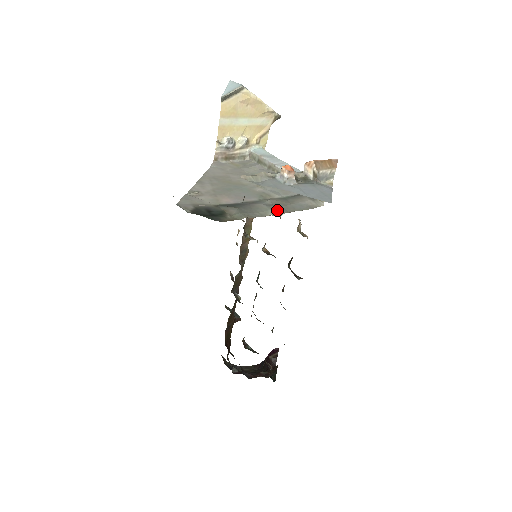
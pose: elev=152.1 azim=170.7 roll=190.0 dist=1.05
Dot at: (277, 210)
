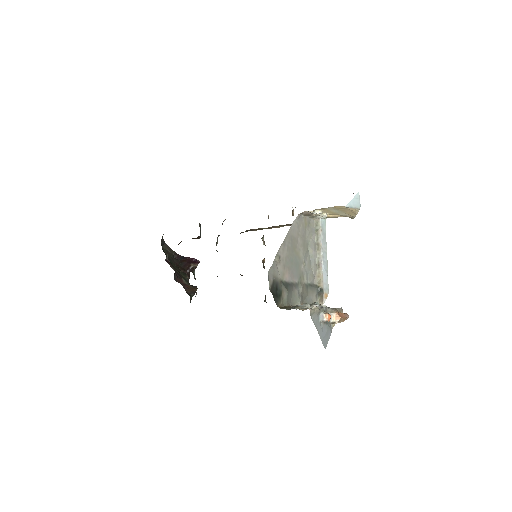
Dot at: (300, 302)
